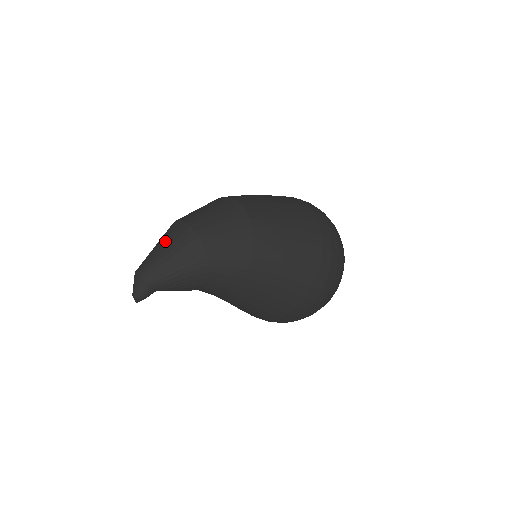
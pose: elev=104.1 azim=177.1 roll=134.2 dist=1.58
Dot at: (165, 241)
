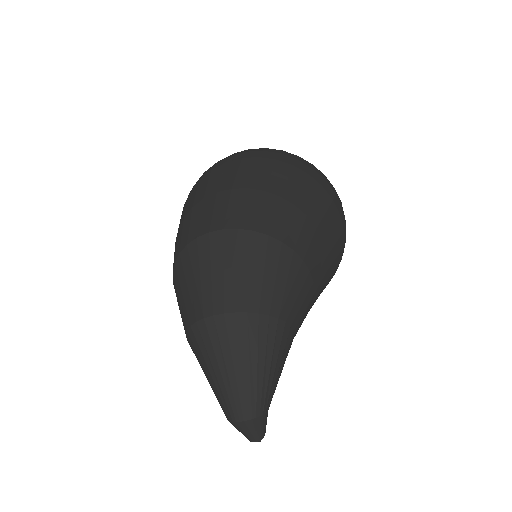
Dot at: (225, 357)
